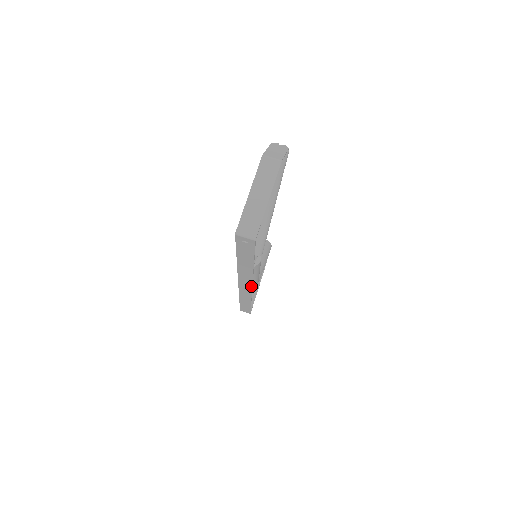
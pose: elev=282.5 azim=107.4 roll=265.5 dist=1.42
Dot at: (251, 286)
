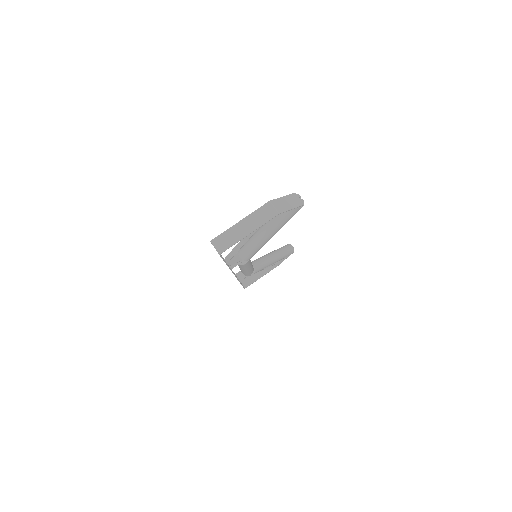
Dot at: occluded
